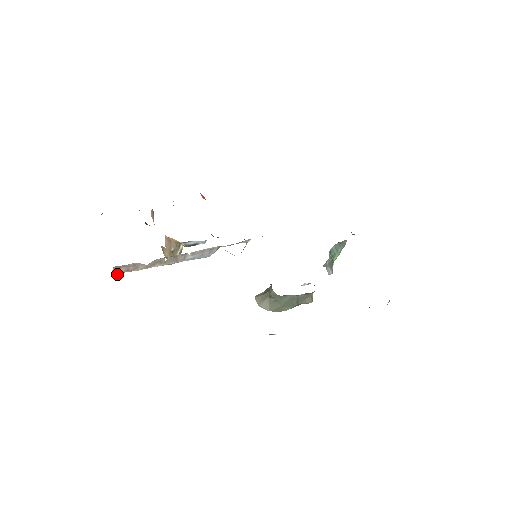
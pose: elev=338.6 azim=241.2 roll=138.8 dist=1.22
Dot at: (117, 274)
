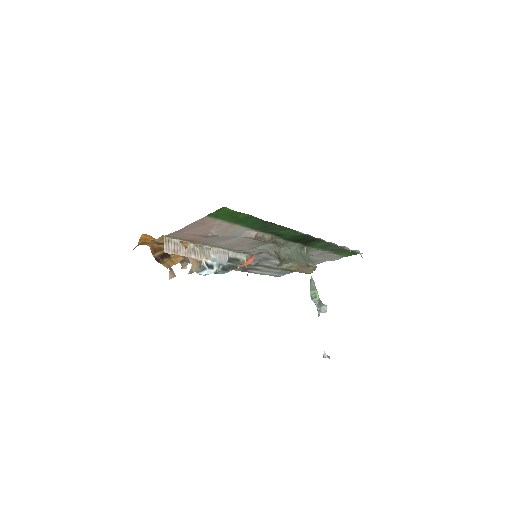
Dot at: (168, 253)
